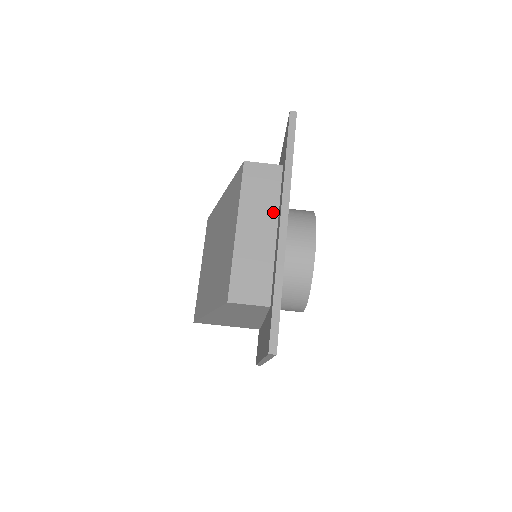
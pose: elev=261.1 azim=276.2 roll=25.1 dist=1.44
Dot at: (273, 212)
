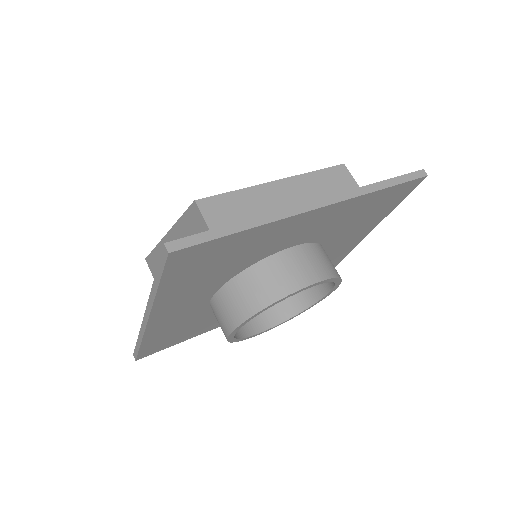
Dot at: occluded
